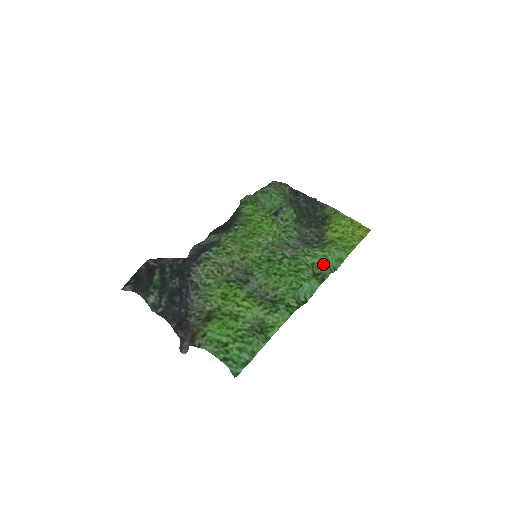
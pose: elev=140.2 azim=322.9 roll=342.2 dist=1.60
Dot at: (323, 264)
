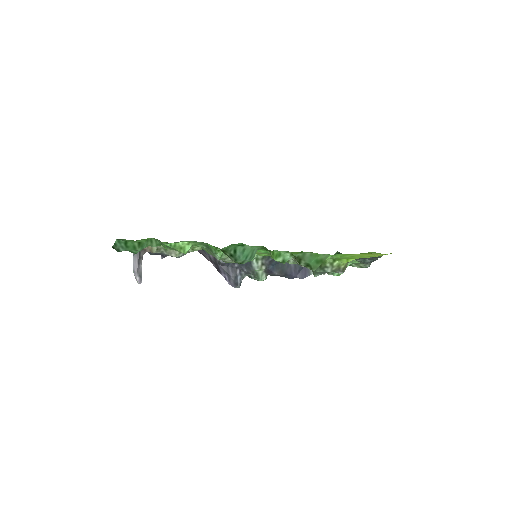
Dot at: (295, 255)
